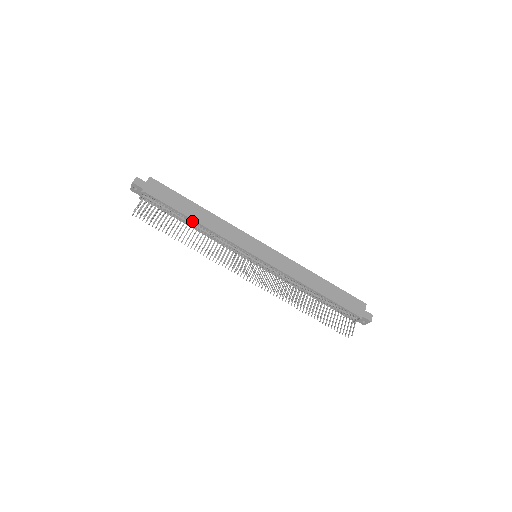
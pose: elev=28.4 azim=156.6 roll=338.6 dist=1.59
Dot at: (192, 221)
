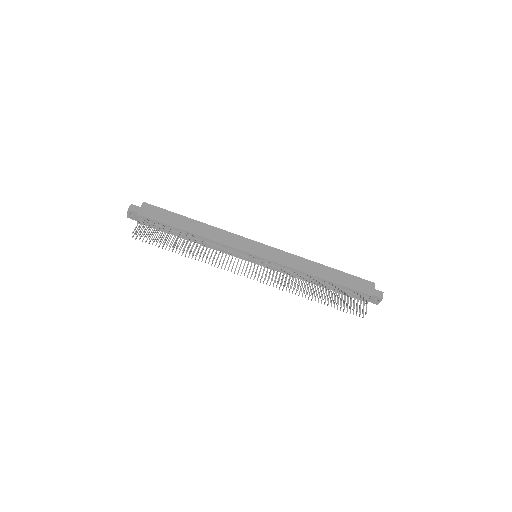
Dot at: (189, 234)
